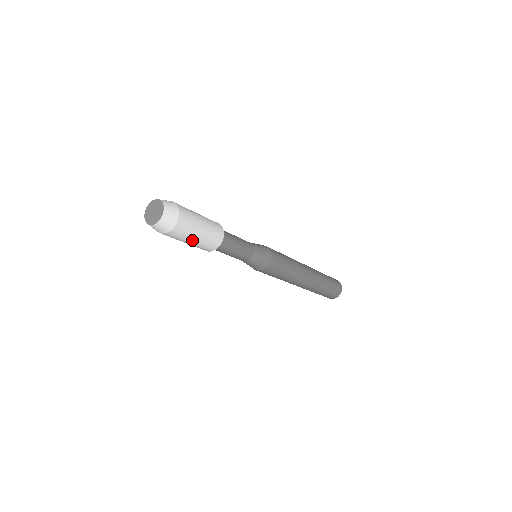
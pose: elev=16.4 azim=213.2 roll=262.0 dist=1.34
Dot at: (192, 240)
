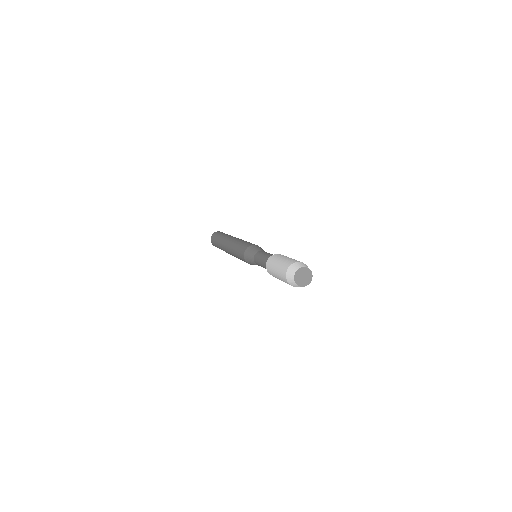
Dot at: (281, 280)
